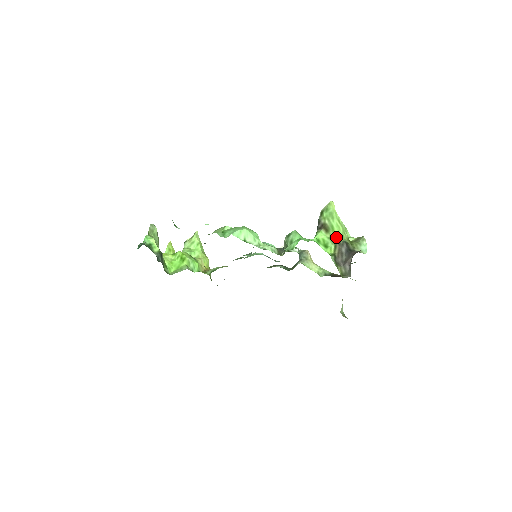
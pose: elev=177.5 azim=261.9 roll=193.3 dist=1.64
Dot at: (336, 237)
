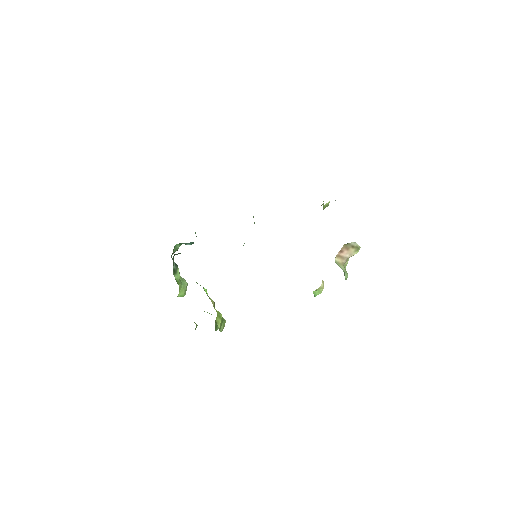
Dot at: occluded
